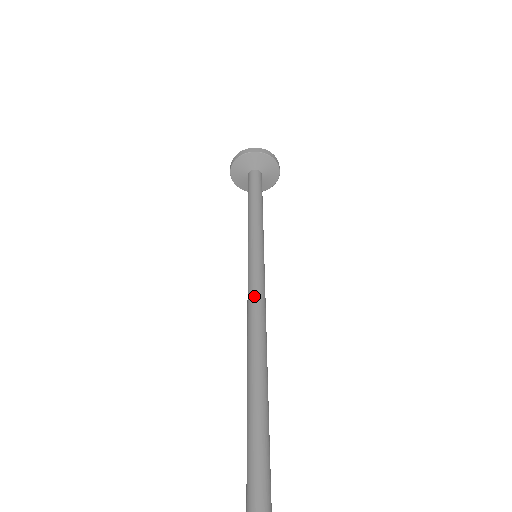
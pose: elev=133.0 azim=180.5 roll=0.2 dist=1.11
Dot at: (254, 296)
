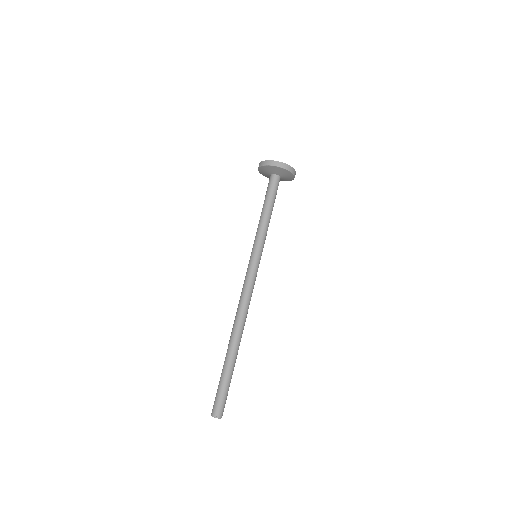
Dot at: (242, 290)
